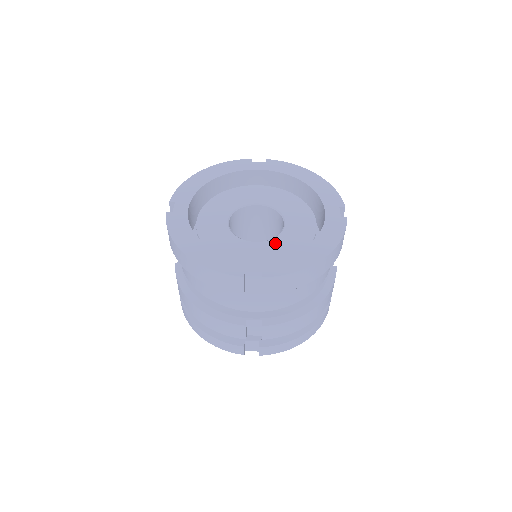
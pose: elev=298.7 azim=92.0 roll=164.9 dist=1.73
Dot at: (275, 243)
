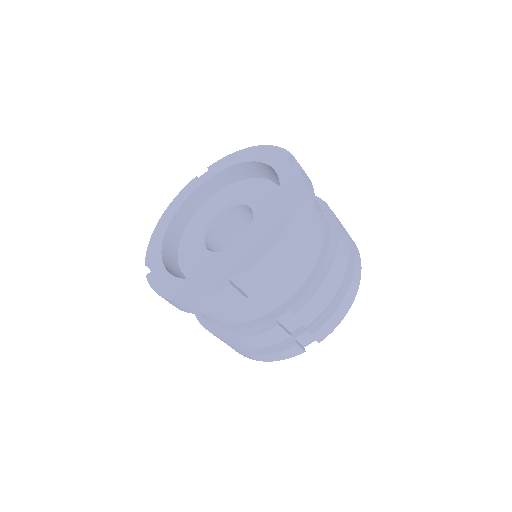
Dot at: (251, 233)
